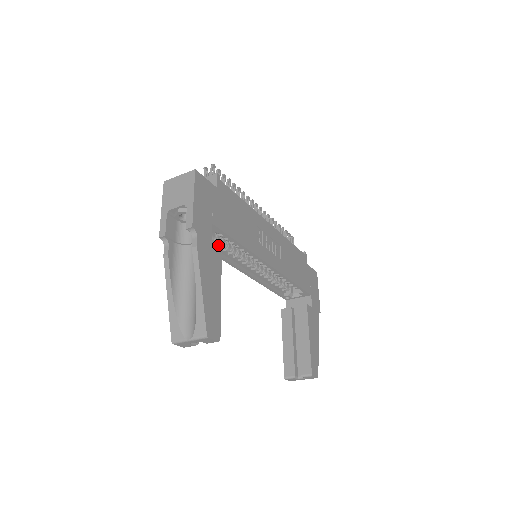
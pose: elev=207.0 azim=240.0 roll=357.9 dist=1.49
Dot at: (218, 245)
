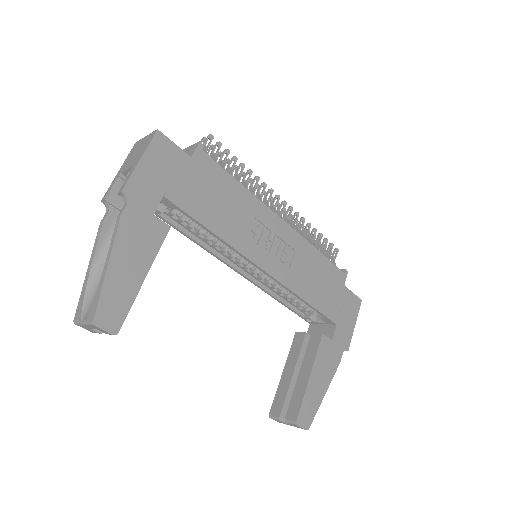
Dot at: (164, 223)
